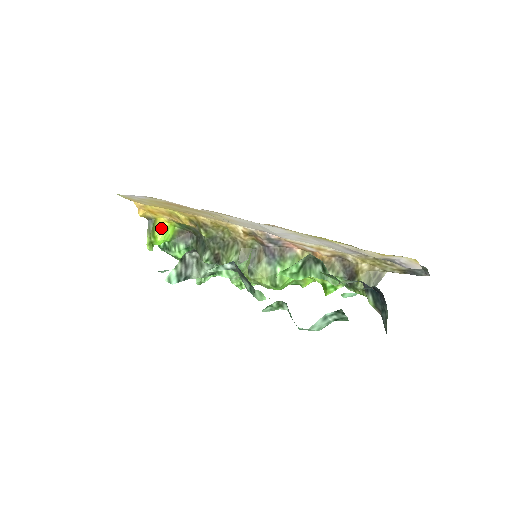
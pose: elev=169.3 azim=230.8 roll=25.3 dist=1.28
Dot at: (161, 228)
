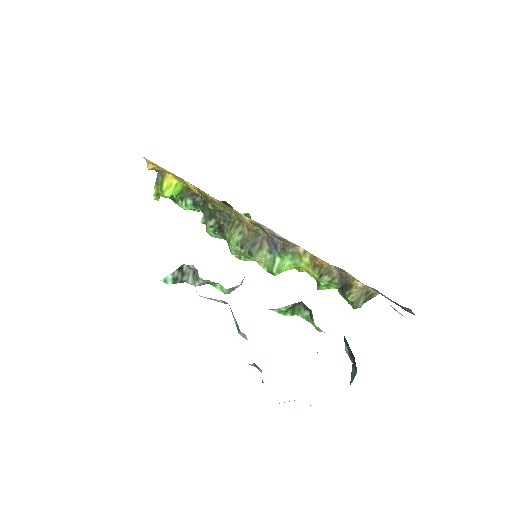
Dot at: (169, 184)
